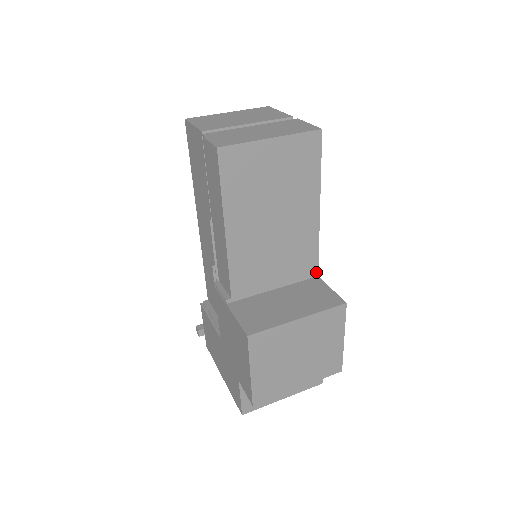
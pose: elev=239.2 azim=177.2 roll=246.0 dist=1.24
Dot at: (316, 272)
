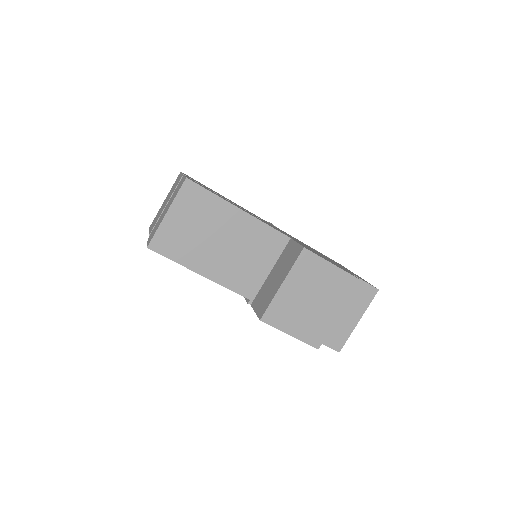
Dot at: (286, 238)
